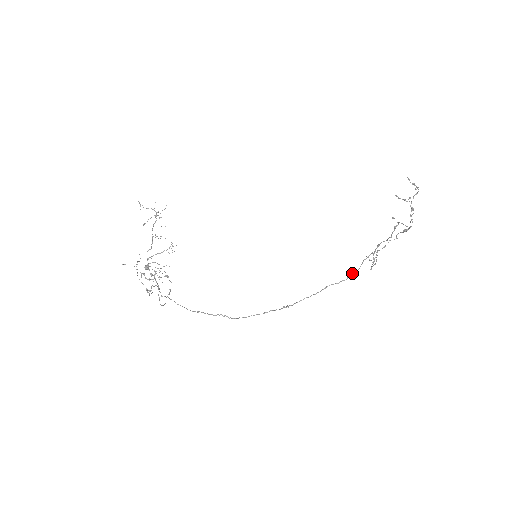
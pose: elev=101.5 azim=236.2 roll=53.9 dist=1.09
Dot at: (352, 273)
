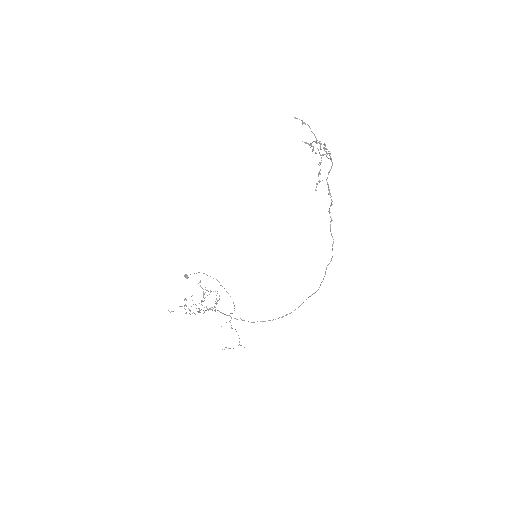
Dot at: (332, 248)
